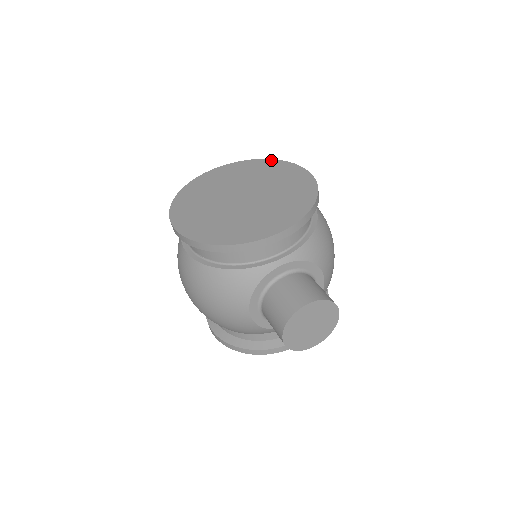
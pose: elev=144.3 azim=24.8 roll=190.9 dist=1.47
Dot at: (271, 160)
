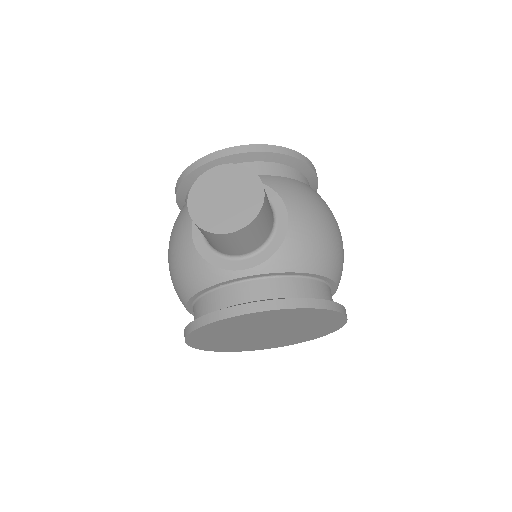
Dot at: occluded
